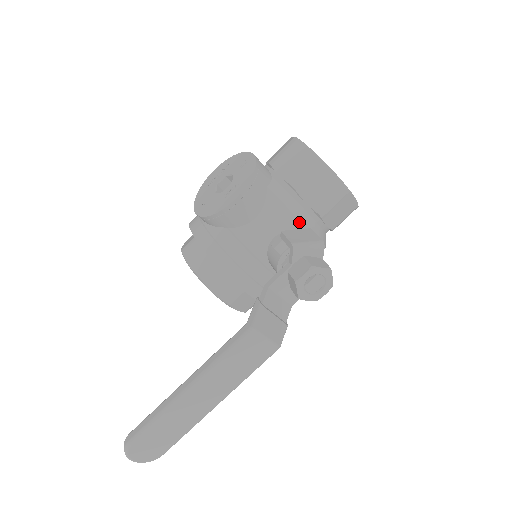
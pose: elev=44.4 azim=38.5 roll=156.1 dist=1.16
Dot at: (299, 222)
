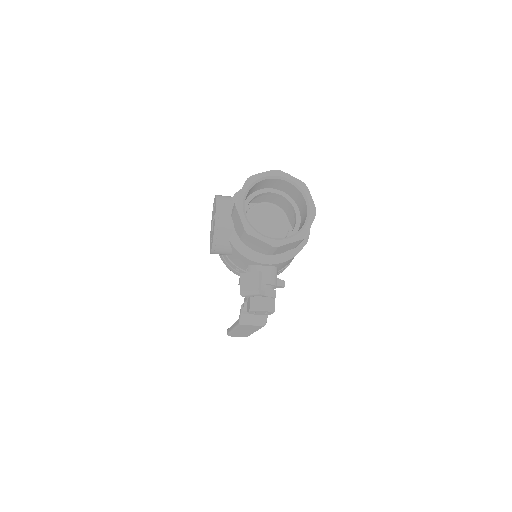
Dot at: (255, 262)
